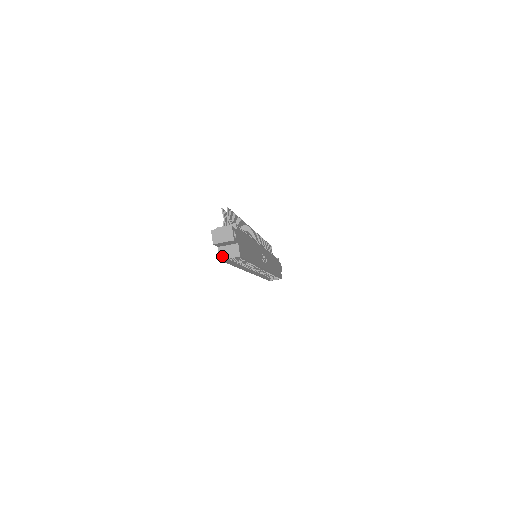
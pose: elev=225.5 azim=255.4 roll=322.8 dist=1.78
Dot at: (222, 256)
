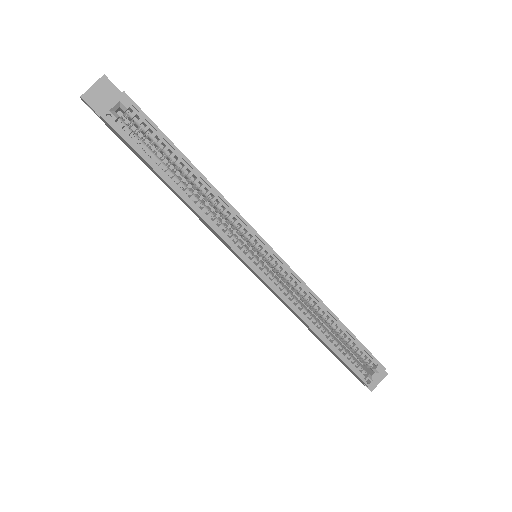
Dot at: (103, 112)
